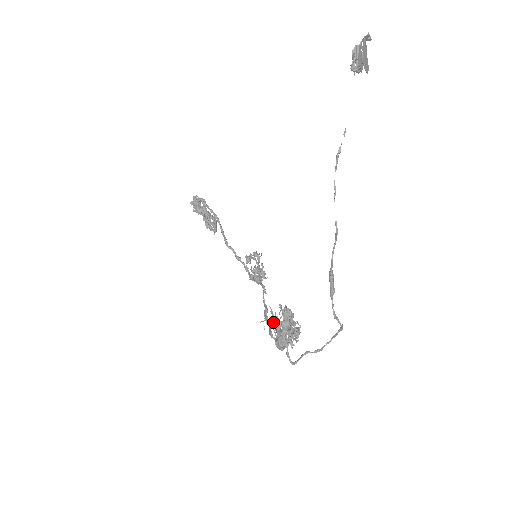
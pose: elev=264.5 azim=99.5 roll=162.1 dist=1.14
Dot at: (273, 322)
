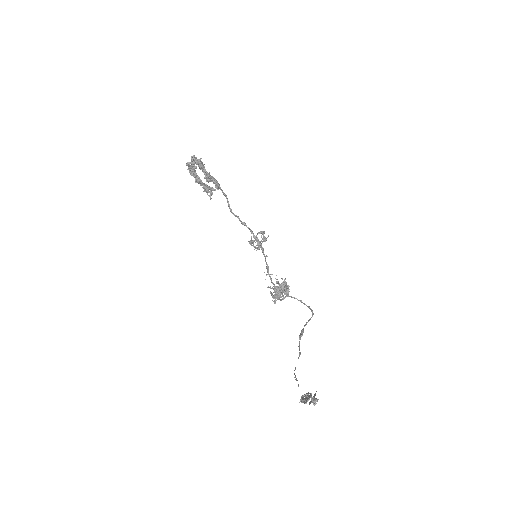
Dot at: occluded
